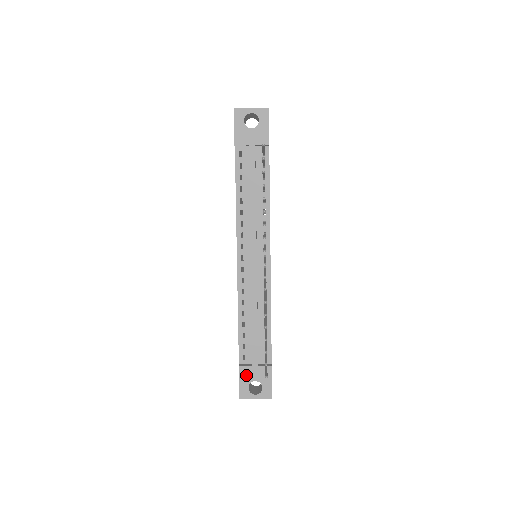
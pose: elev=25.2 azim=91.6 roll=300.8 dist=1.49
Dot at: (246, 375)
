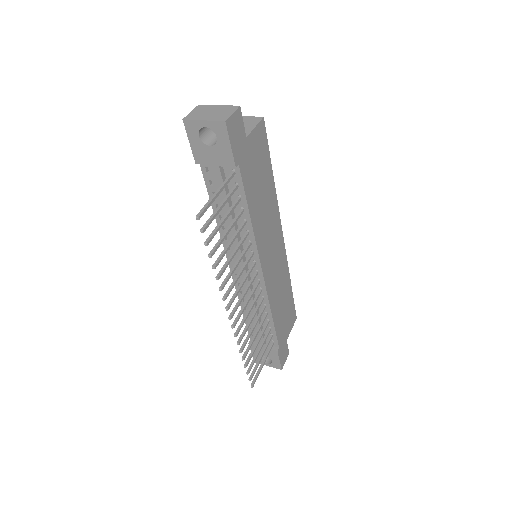
Dot at: (256, 350)
